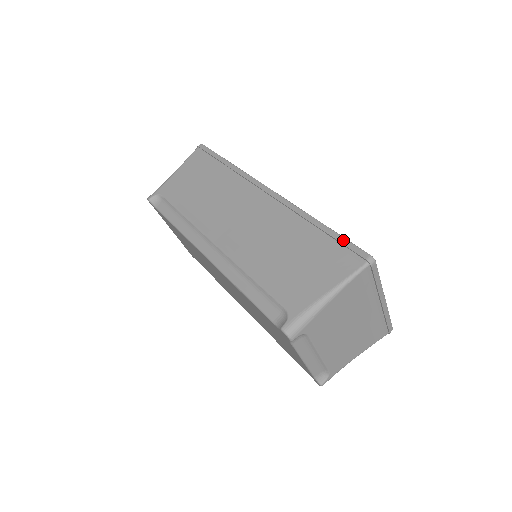
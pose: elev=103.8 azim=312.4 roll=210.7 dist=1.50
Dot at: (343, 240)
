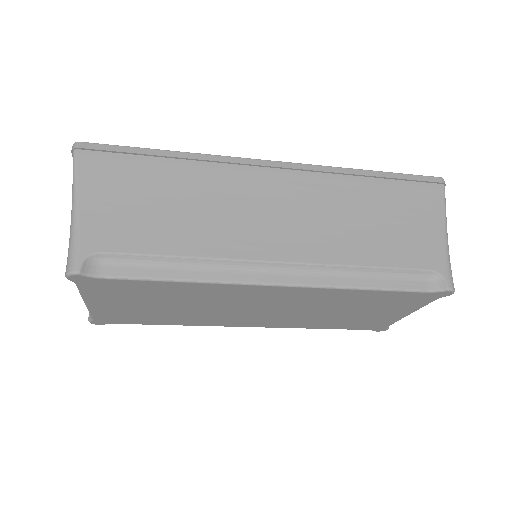
Dot at: (409, 176)
